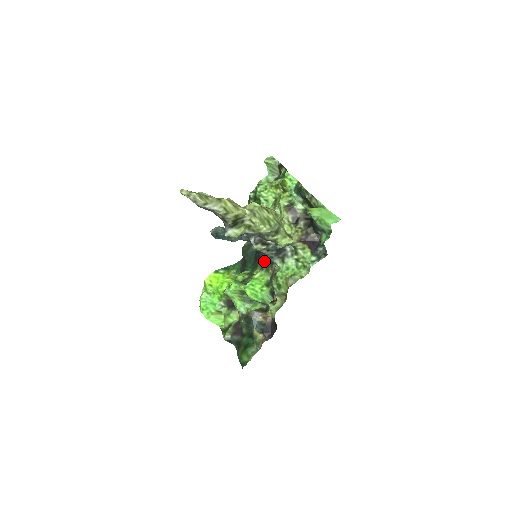
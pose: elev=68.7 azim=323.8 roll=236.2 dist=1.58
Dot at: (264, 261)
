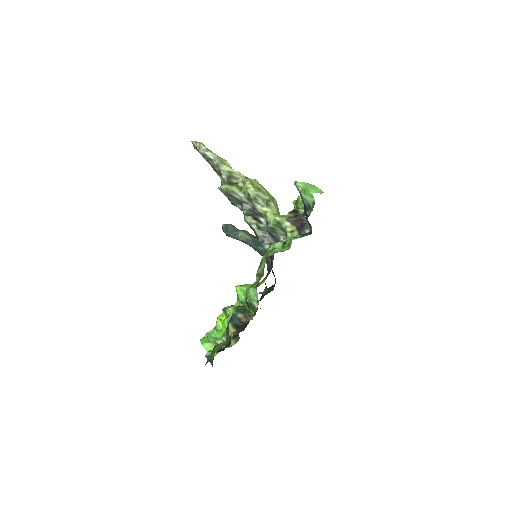
Dot at: (267, 275)
